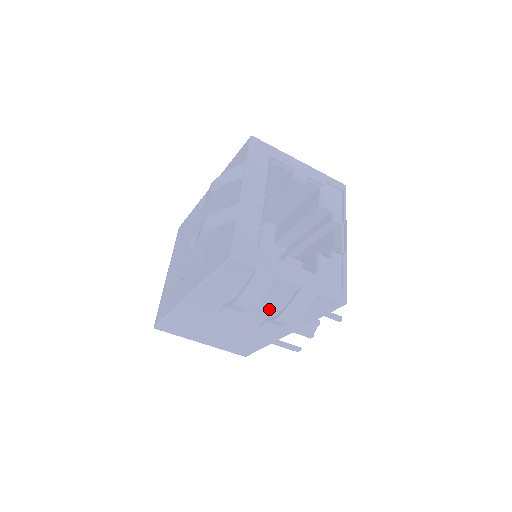
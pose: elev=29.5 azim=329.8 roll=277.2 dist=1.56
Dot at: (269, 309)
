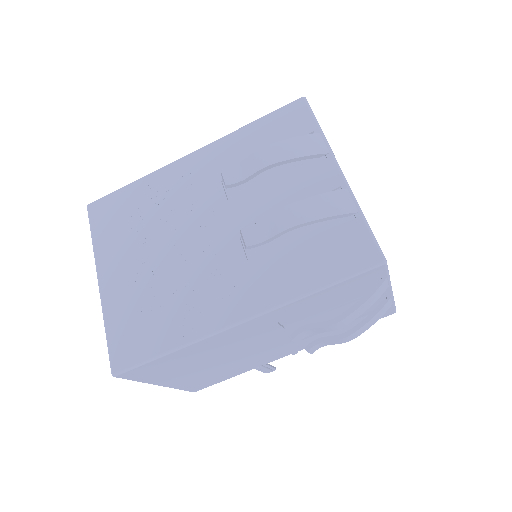
Dot at: occluded
